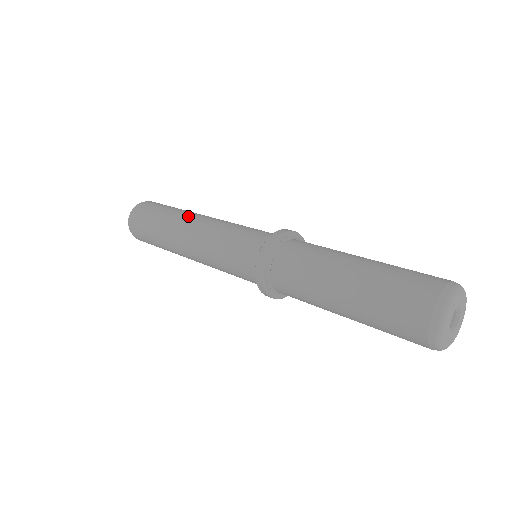
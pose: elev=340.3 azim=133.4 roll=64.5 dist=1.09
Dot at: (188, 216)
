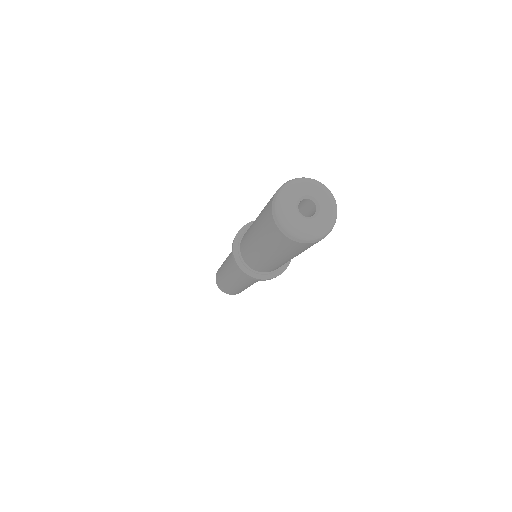
Dot at: occluded
